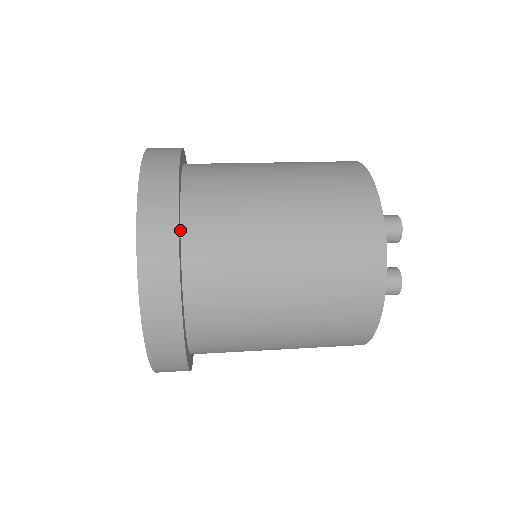
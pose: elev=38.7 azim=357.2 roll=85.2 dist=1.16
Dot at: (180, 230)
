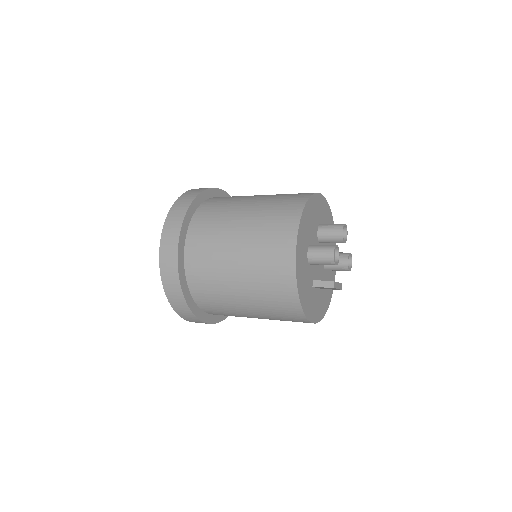
Dot at: (210, 198)
